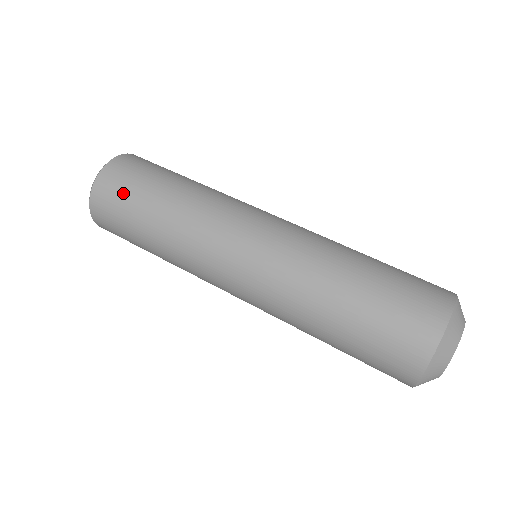
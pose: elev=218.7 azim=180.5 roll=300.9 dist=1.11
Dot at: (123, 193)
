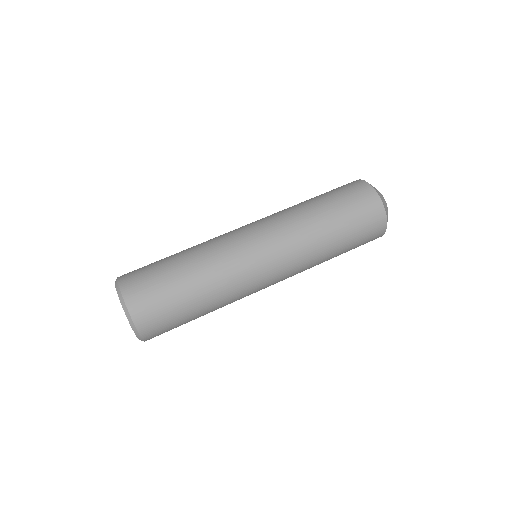
Dot at: (164, 312)
